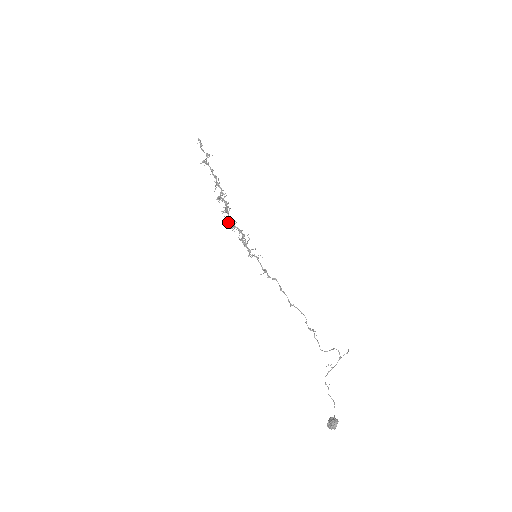
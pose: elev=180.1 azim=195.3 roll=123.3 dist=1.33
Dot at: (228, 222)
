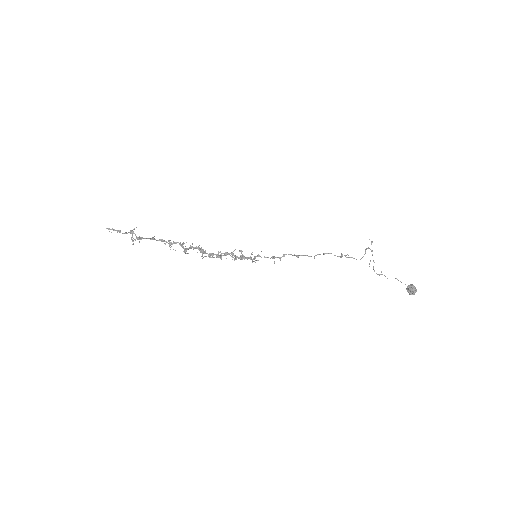
Dot at: occluded
